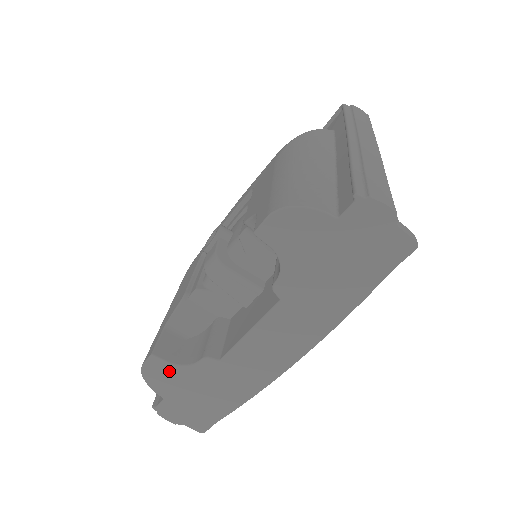
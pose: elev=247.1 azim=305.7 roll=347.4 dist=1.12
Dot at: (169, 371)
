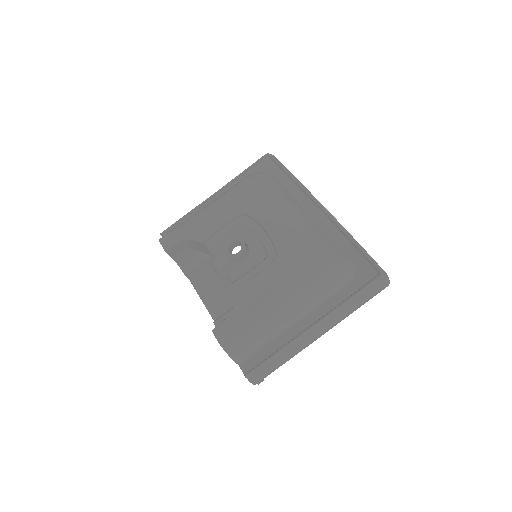
Dot at: occluded
